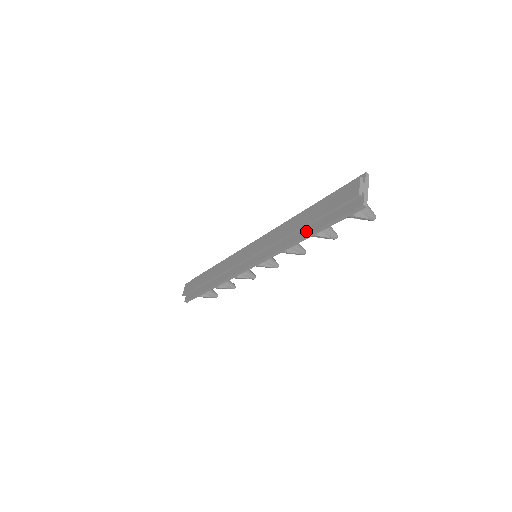
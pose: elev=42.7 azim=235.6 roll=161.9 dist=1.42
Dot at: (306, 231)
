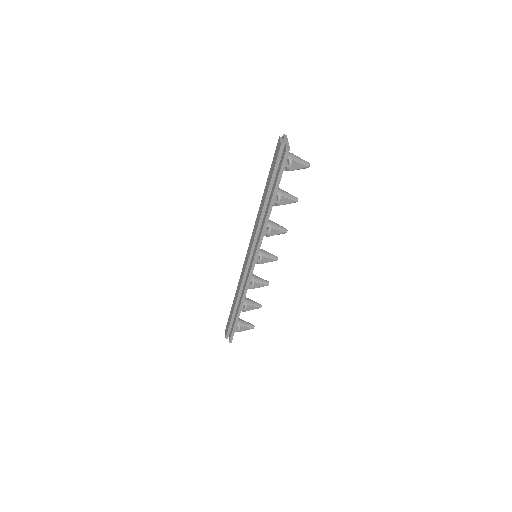
Dot at: (270, 200)
